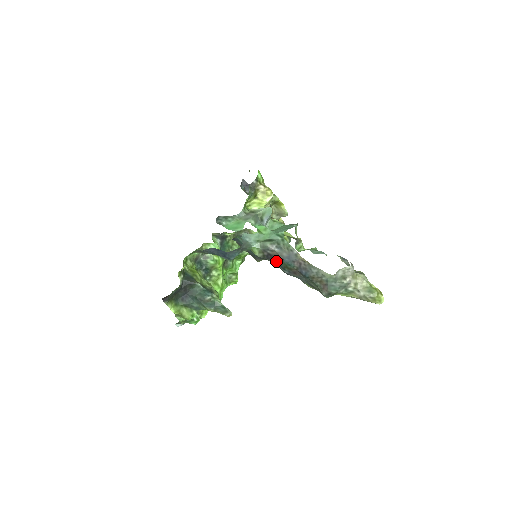
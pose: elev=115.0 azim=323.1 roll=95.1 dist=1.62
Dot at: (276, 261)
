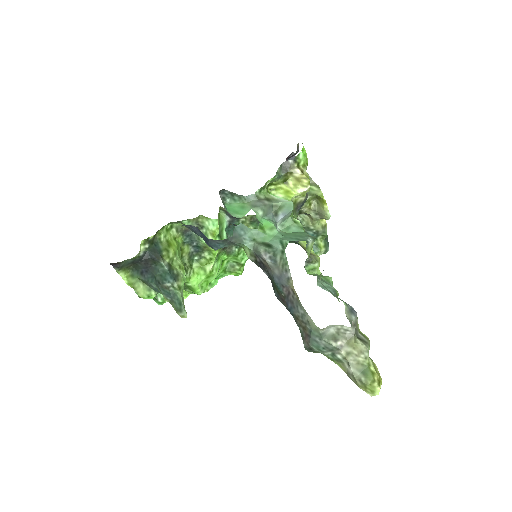
Dot at: (269, 274)
